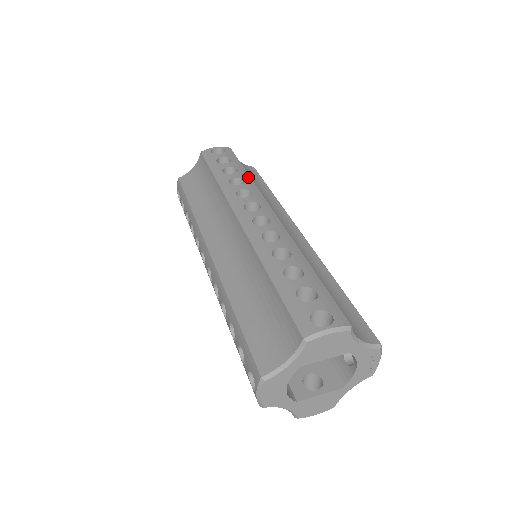
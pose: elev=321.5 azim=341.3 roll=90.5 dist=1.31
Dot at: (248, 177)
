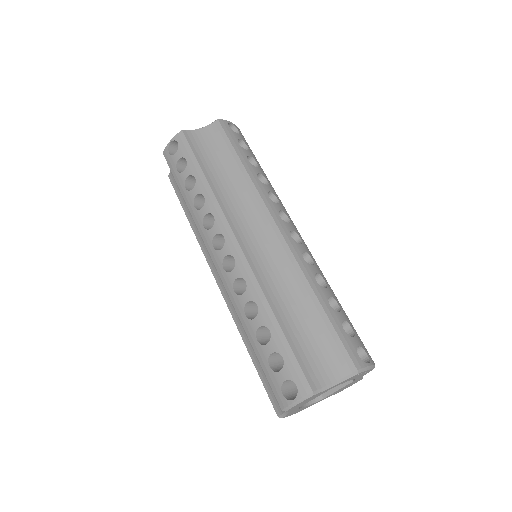
Dot at: (206, 186)
